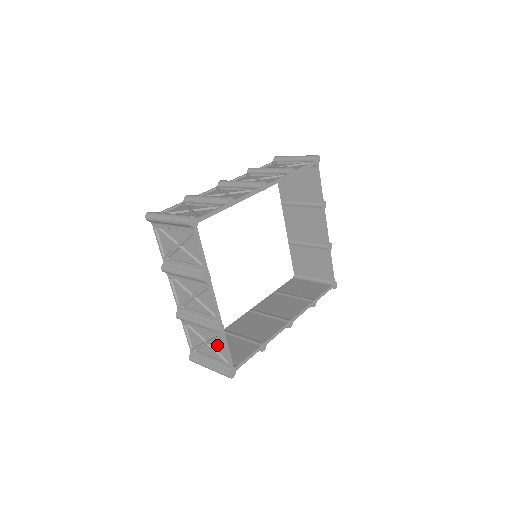
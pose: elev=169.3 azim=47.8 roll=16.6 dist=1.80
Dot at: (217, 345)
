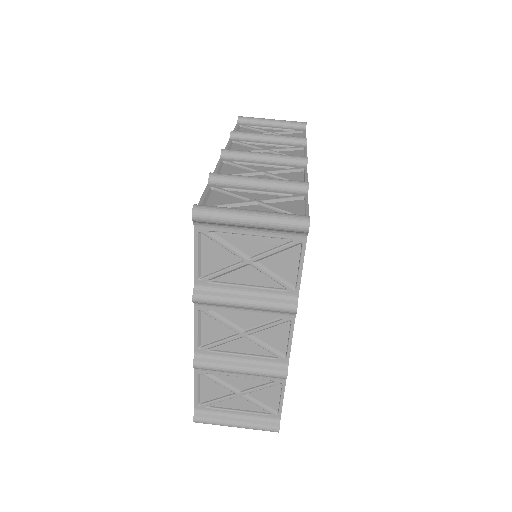
Dot at: (263, 393)
